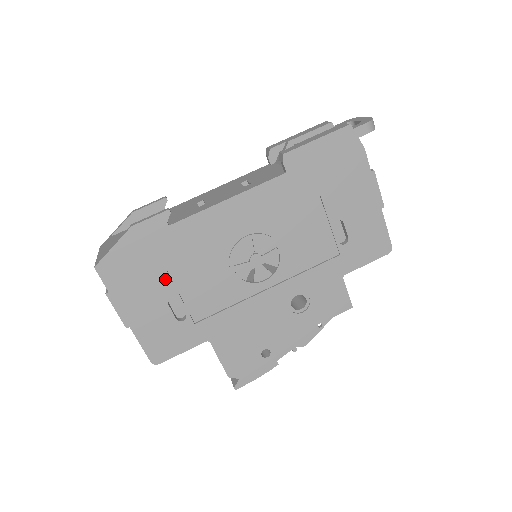
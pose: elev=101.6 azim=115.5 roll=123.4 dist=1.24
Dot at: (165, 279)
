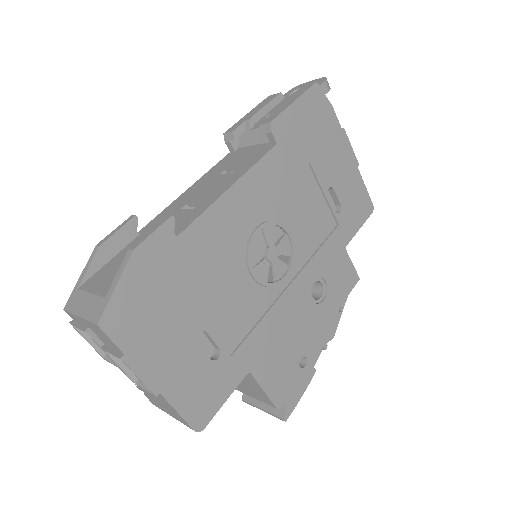
Dot at: (187, 310)
